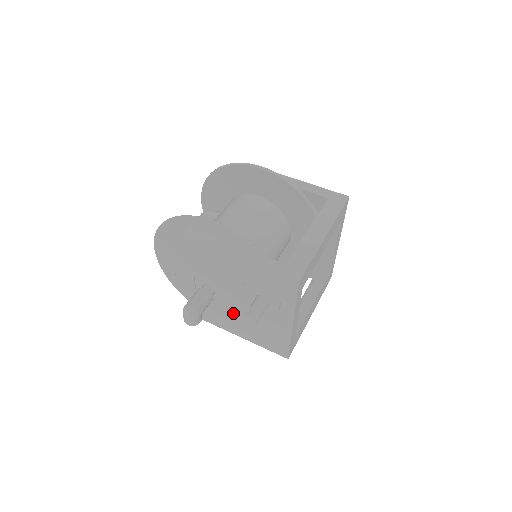
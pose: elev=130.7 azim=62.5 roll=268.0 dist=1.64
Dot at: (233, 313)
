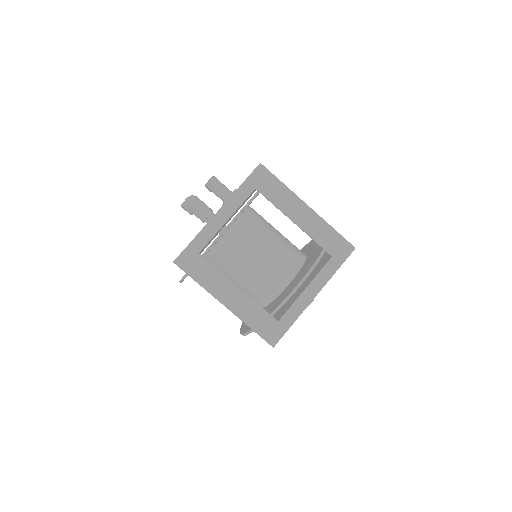
Dot at: occluded
